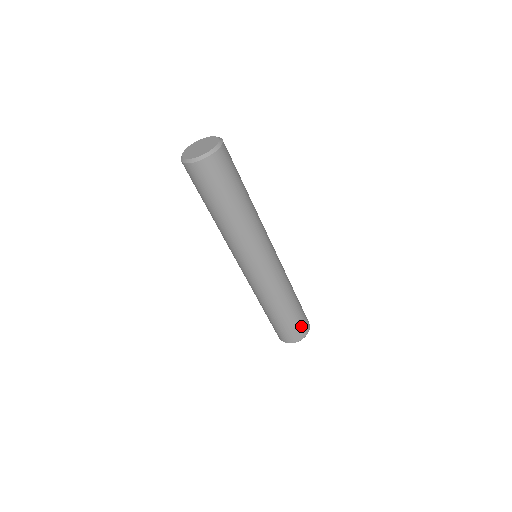
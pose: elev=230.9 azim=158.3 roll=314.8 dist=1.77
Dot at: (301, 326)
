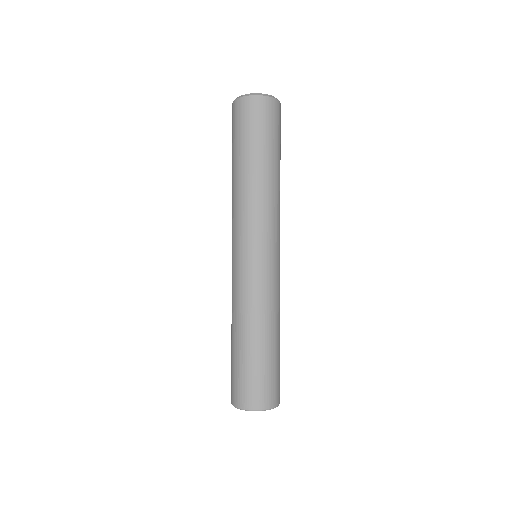
Dot at: (279, 381)
